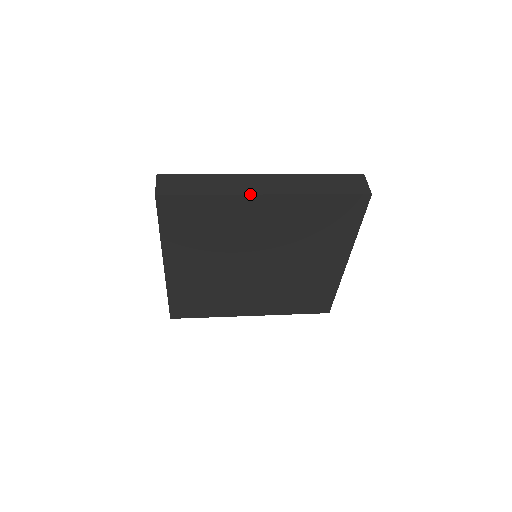
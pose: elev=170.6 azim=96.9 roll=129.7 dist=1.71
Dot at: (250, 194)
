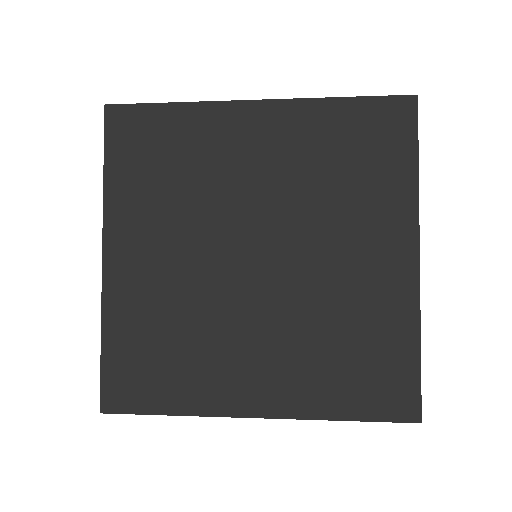
Dot at: (233, 100)
